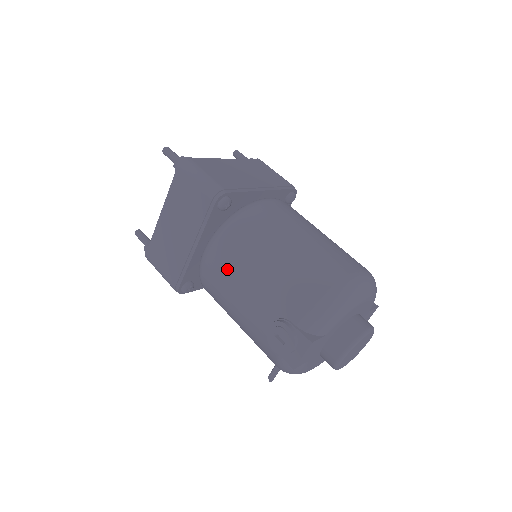
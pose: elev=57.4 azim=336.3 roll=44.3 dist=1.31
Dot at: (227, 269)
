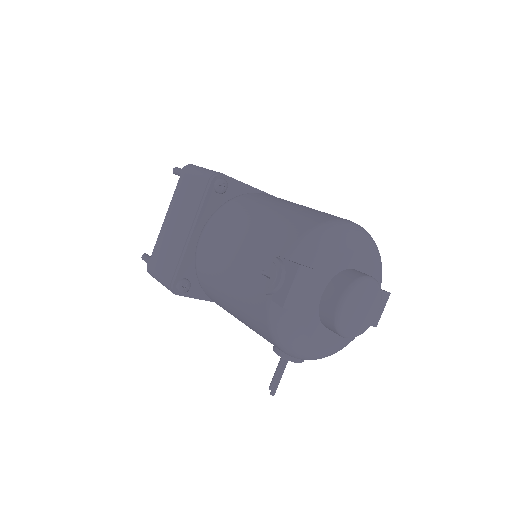
Dot at: (219, 237)
